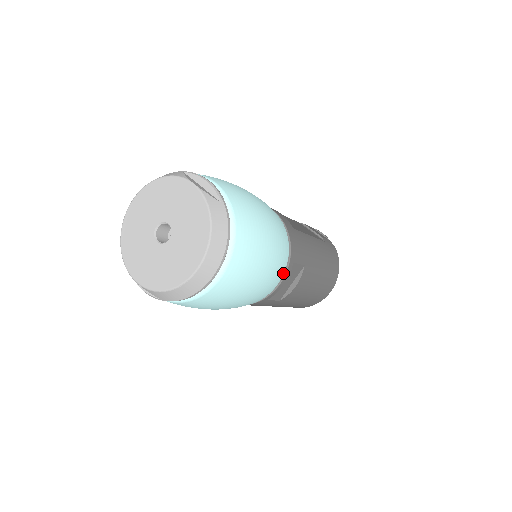
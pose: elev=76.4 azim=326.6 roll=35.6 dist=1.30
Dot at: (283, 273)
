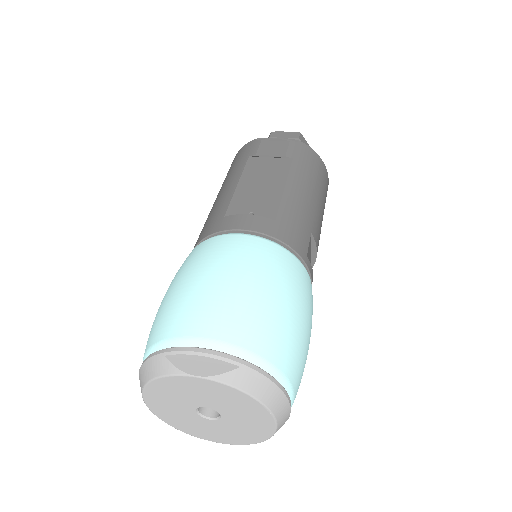
Dot at: (310, 280)
